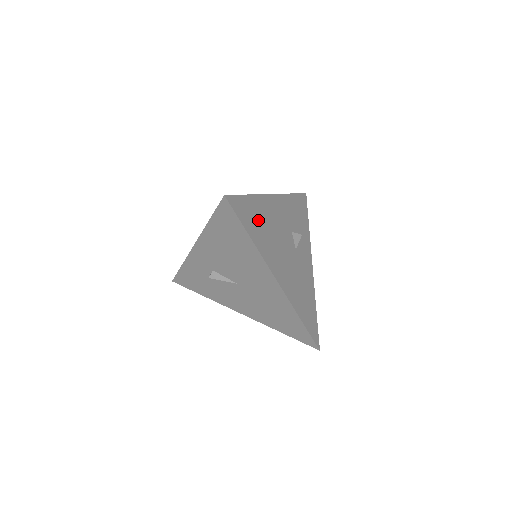
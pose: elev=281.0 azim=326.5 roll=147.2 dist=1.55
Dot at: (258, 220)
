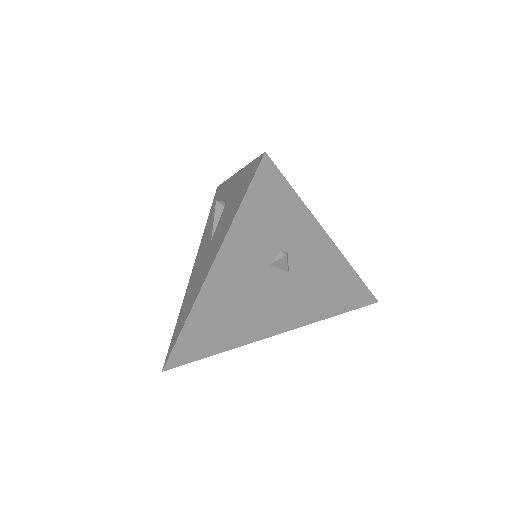
Dot at: (212, 331)
